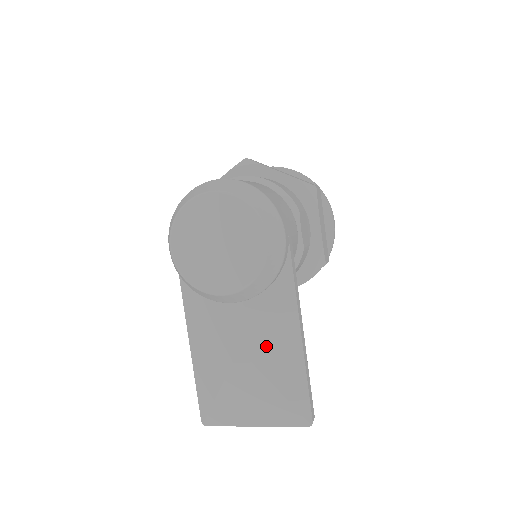
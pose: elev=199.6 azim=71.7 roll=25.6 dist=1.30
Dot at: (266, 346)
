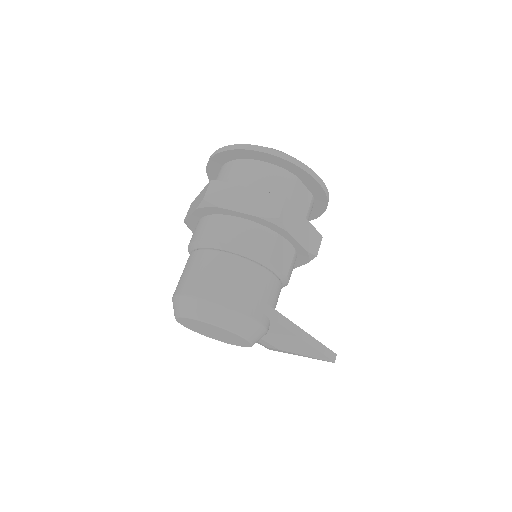
Dot at: (283, 345)
